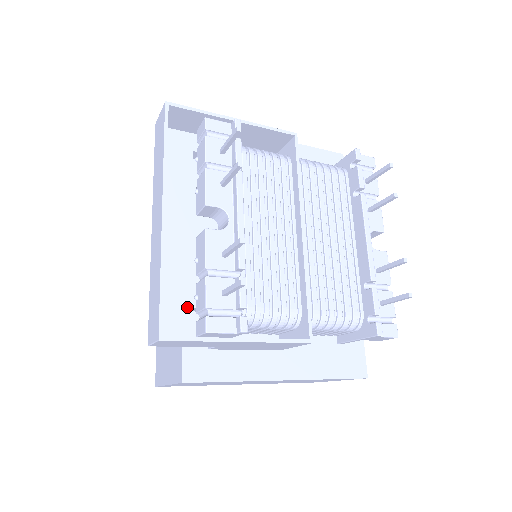
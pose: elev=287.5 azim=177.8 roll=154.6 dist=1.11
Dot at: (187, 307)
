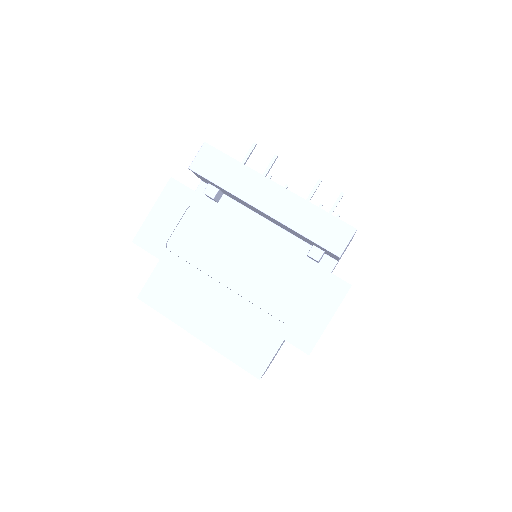
Dot at: occluded
